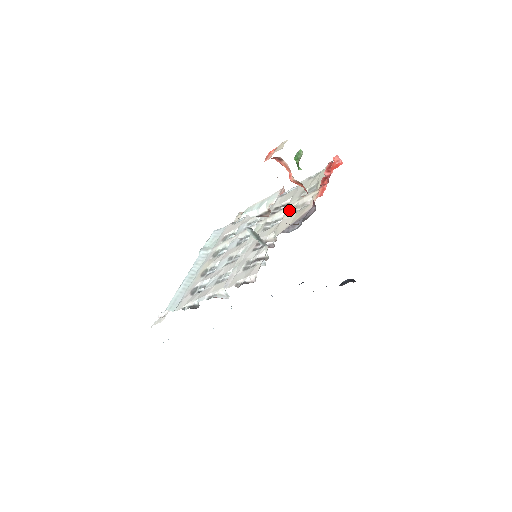
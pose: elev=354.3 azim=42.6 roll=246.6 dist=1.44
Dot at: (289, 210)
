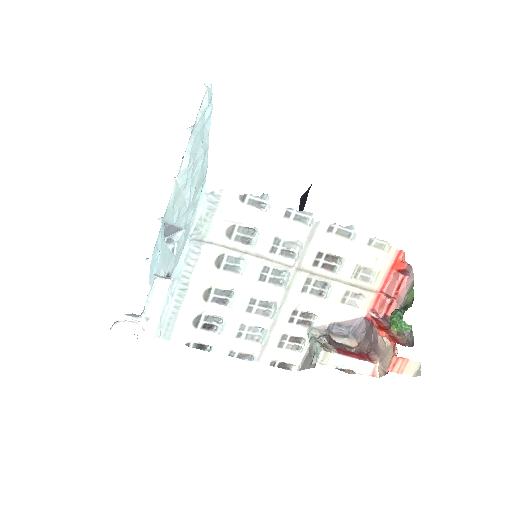
Dot at: (339, 293)
